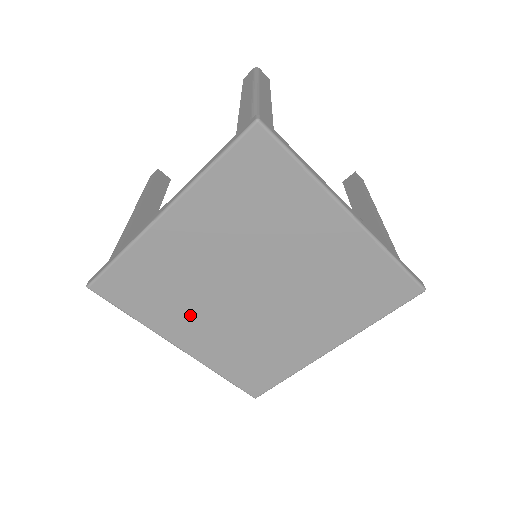
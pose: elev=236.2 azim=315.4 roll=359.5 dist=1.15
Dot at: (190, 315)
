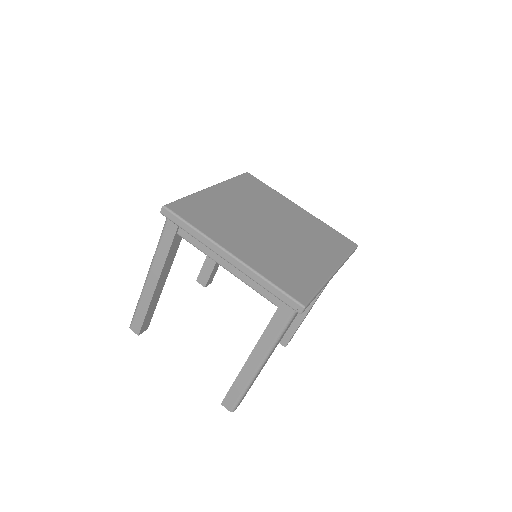
Dot at: (235, 233)
